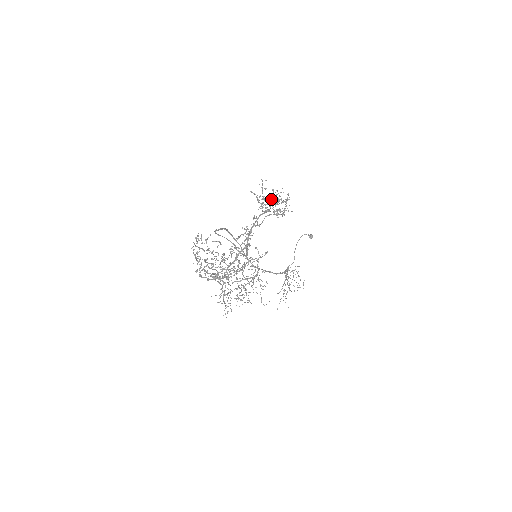
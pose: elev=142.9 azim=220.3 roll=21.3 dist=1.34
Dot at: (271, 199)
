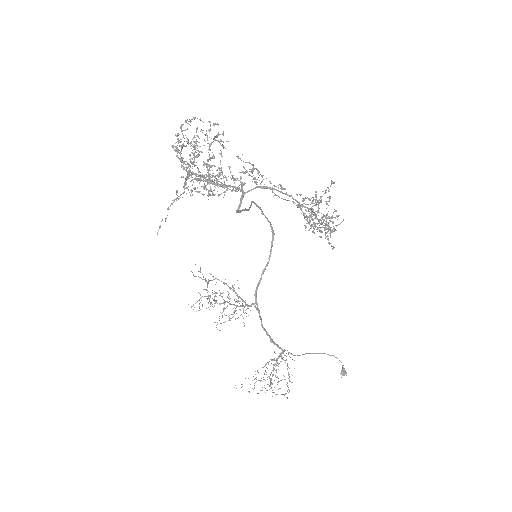
Dot at: (328, 230)
